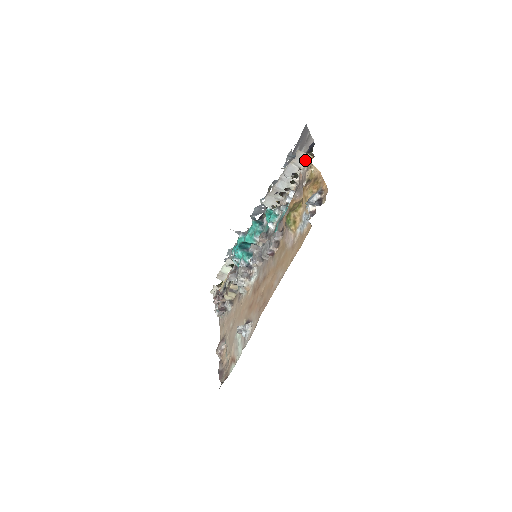
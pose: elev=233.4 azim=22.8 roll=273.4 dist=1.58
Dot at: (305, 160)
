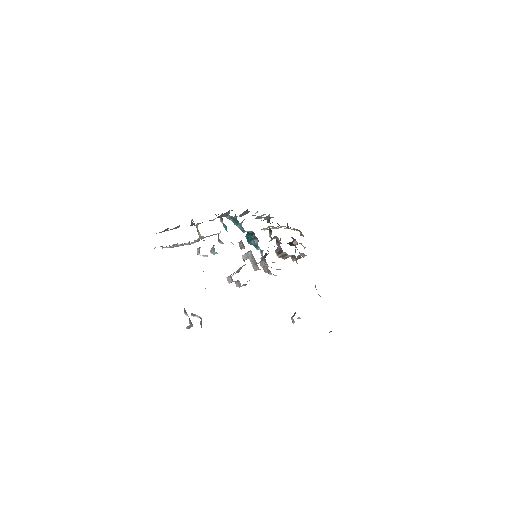
Dot at: occluded
